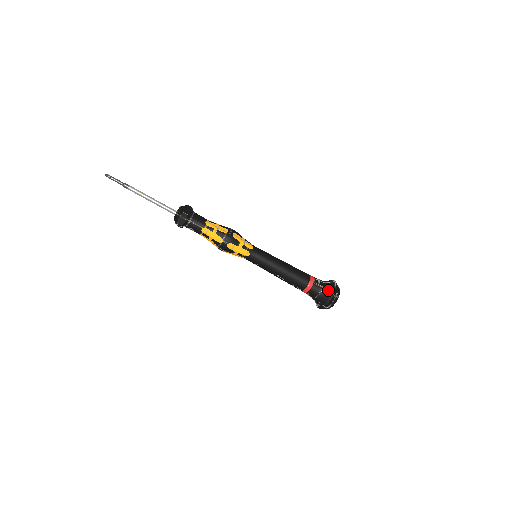
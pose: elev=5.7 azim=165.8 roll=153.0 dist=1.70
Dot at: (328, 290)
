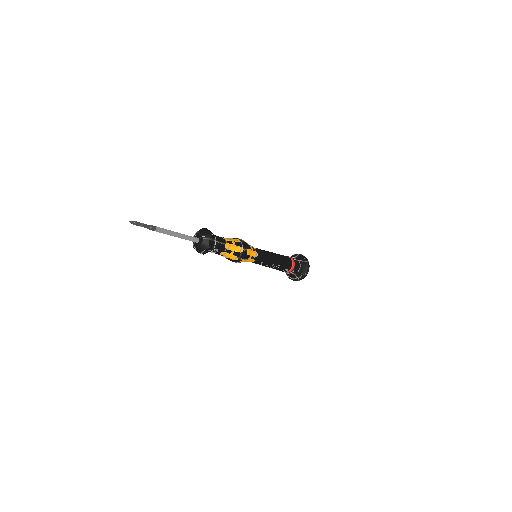
Dot at: (303, 260)
